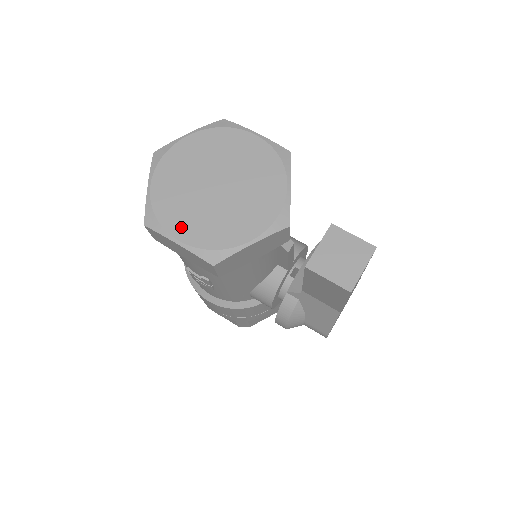
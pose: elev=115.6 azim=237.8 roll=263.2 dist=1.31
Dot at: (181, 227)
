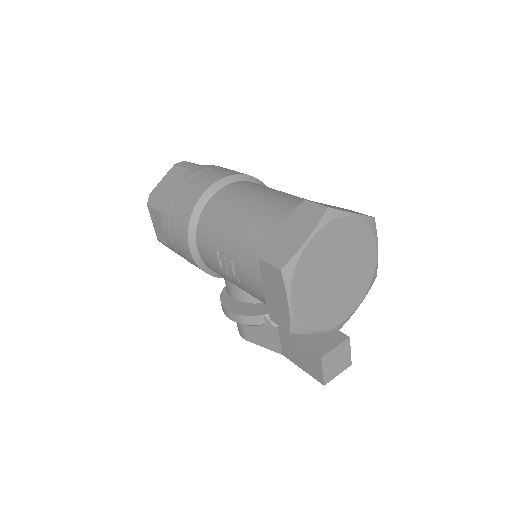
Dot at: (300, 293)
